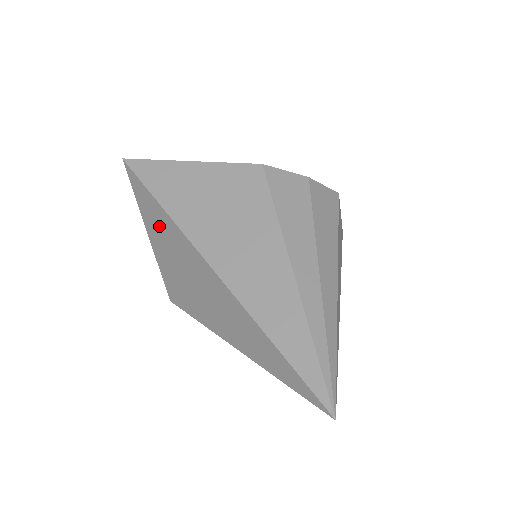
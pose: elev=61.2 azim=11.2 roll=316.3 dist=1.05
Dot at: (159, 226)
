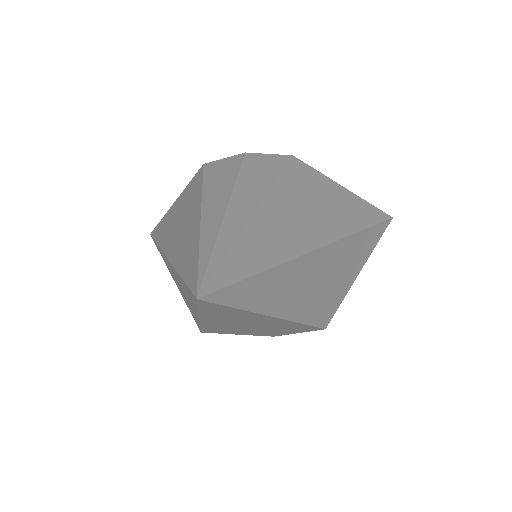
Dot at: (166, 263)
